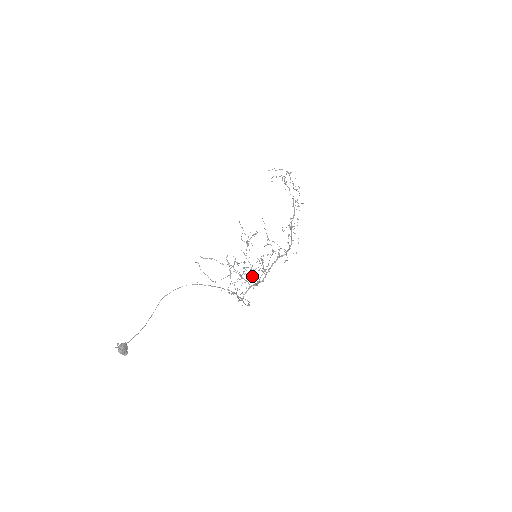
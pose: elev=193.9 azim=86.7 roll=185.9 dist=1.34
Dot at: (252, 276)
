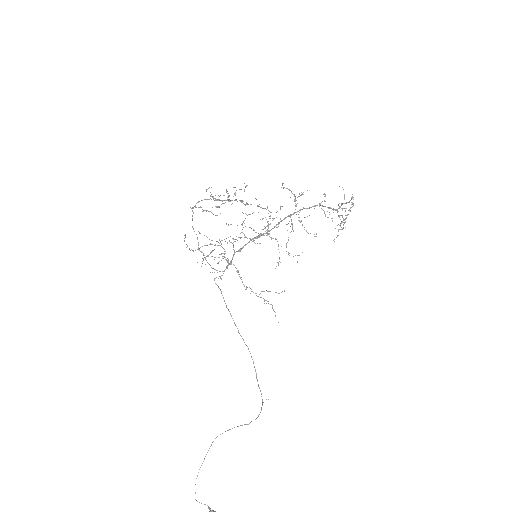
Dot at: occluded
